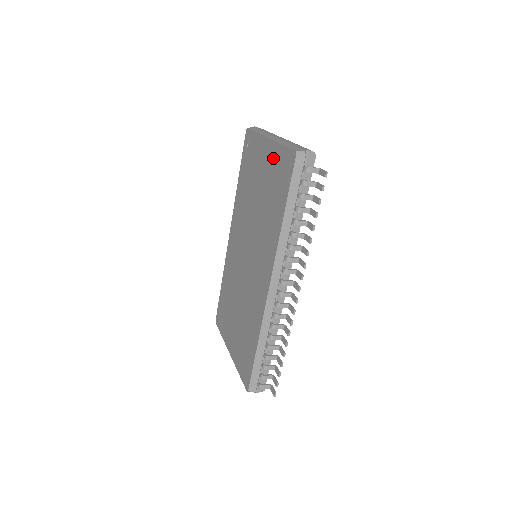
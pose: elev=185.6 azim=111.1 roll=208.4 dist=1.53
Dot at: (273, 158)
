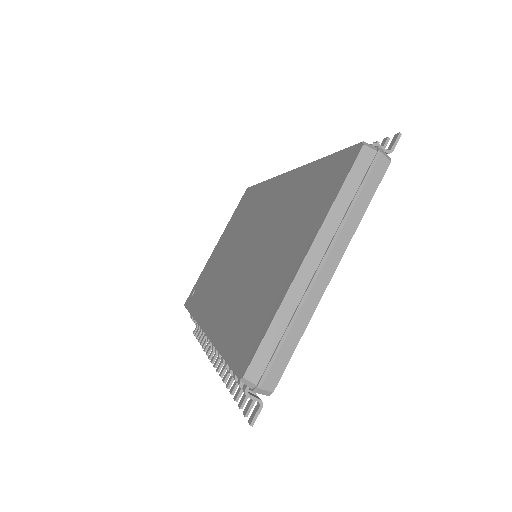
Dot at: (229, 226)
